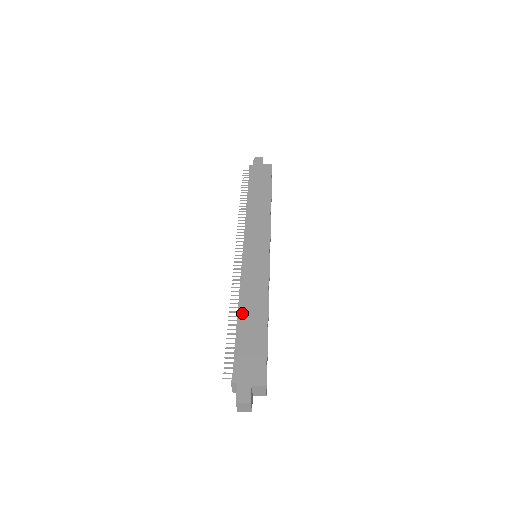
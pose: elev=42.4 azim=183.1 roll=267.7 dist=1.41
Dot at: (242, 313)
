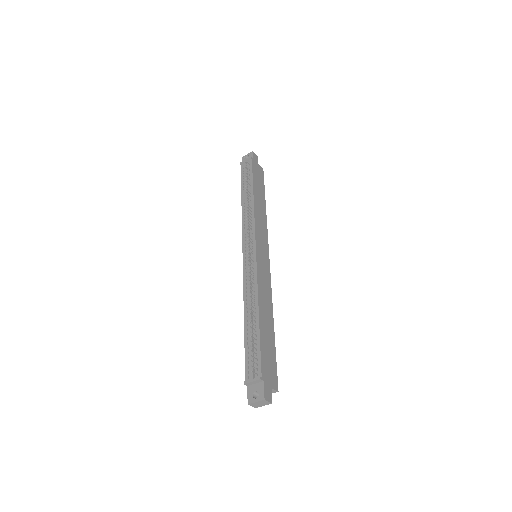
Dot at: (261, 312)
